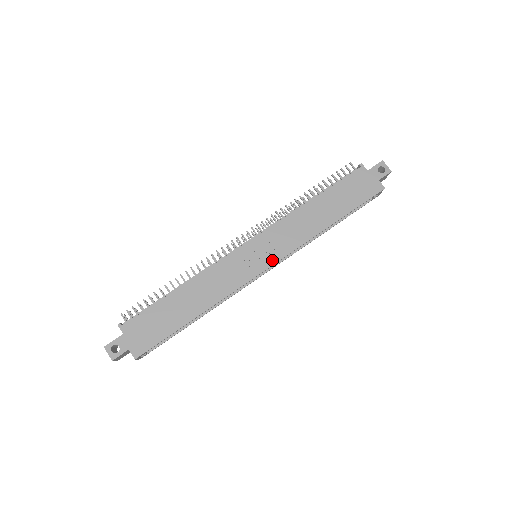
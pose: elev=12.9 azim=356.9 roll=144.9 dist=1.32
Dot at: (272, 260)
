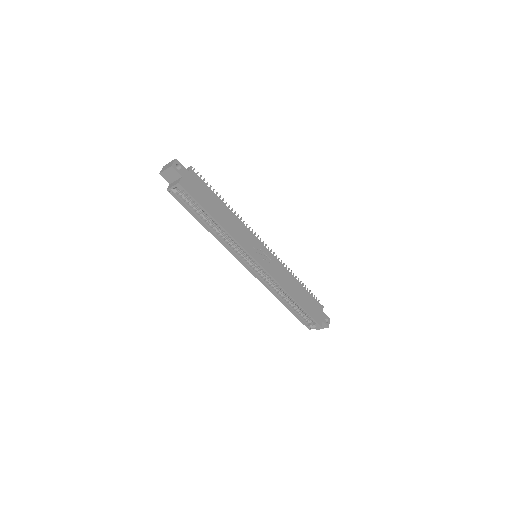
Dot at: (264, 265)
